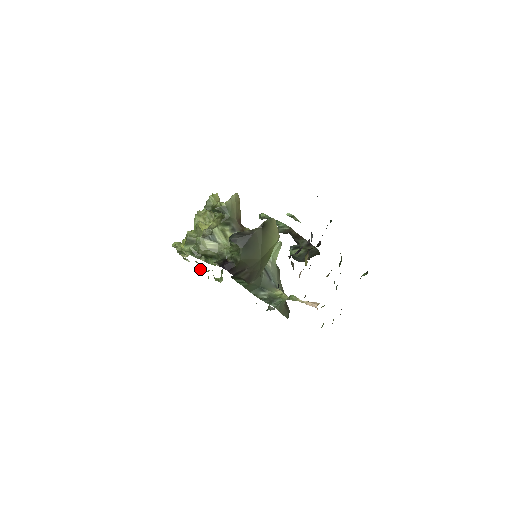
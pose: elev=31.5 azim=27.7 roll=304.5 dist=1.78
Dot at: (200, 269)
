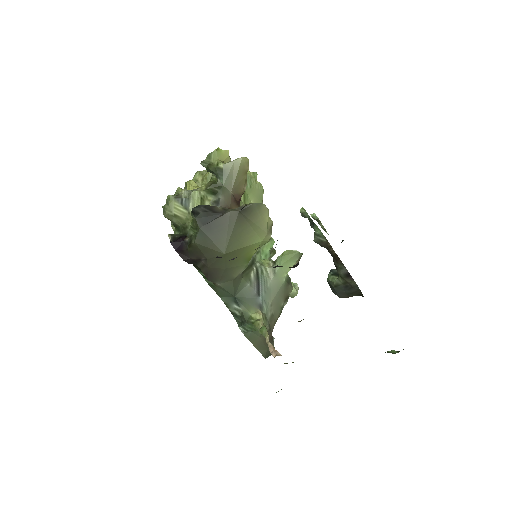
Dot at: occluded
